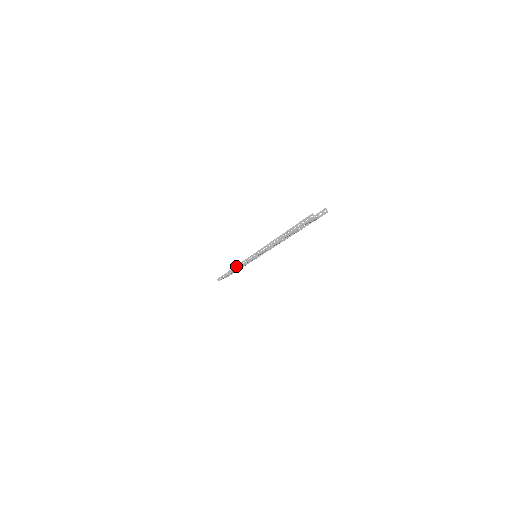
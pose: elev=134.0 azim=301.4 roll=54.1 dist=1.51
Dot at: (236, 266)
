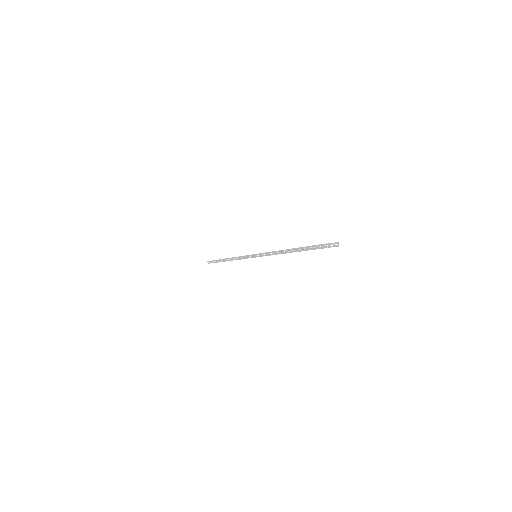
Dot at: (233, 257)
